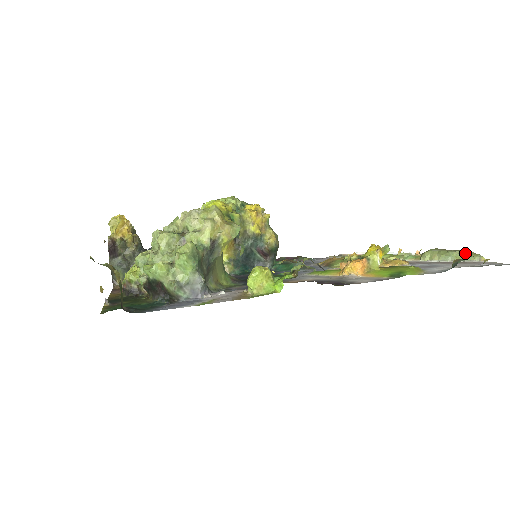
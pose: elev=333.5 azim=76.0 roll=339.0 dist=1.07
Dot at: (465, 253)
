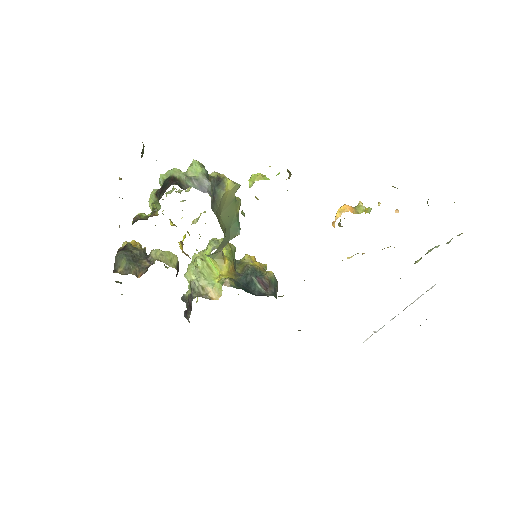
Dot at: (447, 243)
